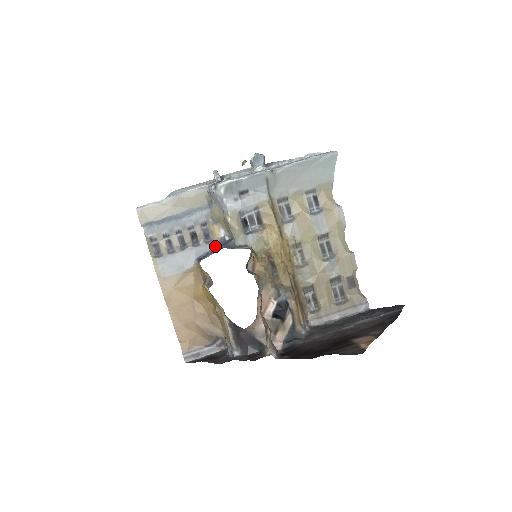
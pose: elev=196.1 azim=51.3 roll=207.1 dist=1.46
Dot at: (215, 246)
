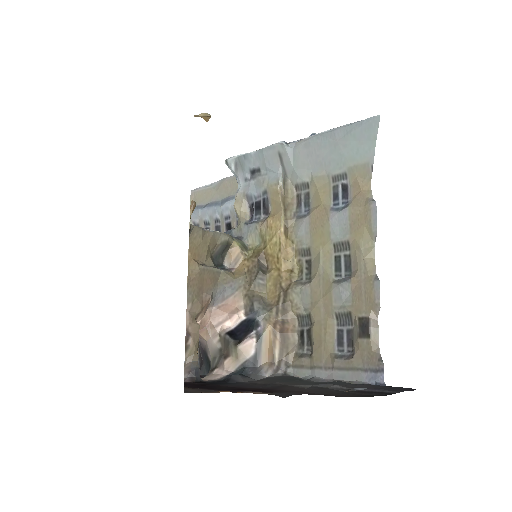
Dot at: occluded
